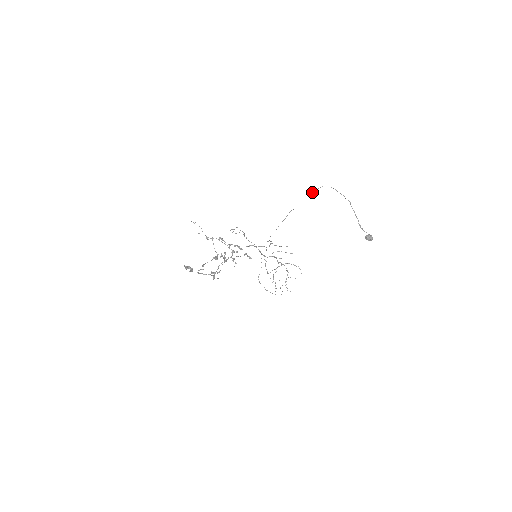
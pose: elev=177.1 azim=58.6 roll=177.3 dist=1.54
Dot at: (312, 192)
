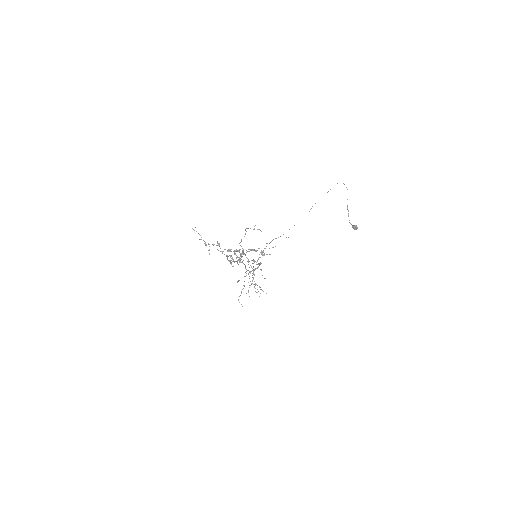
Dot at: occluded
